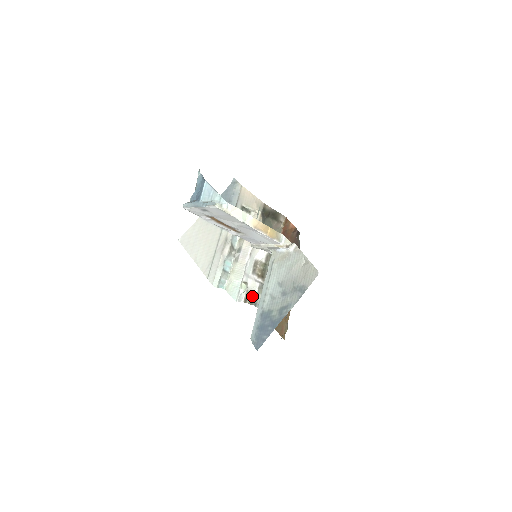
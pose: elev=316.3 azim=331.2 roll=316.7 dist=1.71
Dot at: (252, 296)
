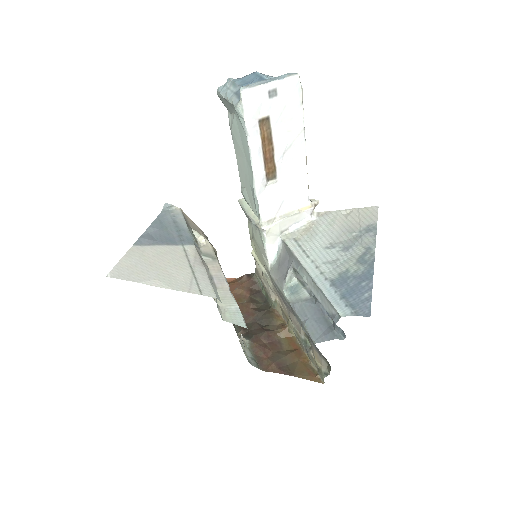
Dot at: occluded
